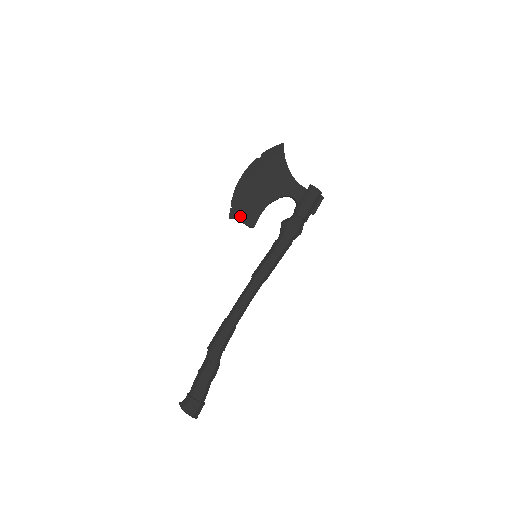
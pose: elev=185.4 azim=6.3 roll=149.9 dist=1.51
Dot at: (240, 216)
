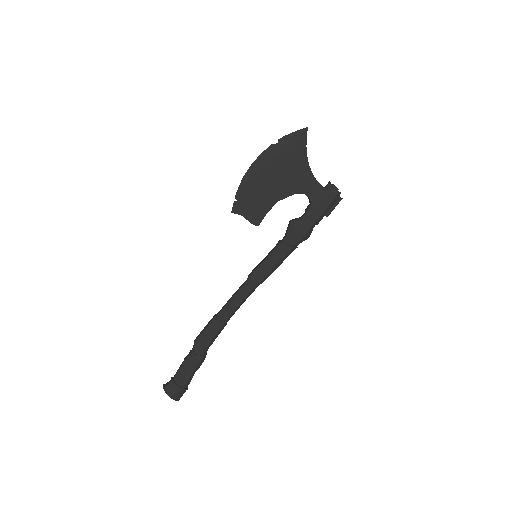
Dot at: (244, 212)
